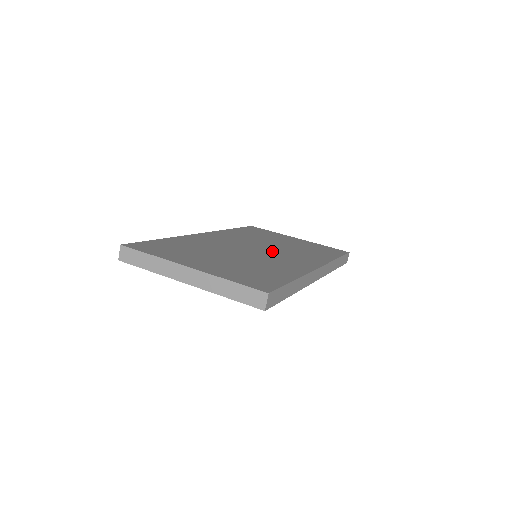
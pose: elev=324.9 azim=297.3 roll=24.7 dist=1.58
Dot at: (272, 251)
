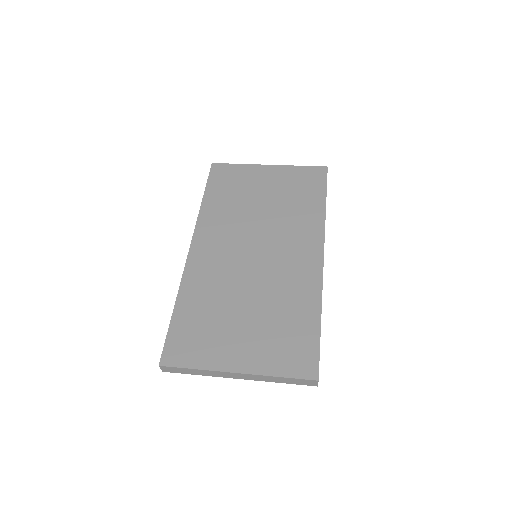
Dot at: (269, 245)
